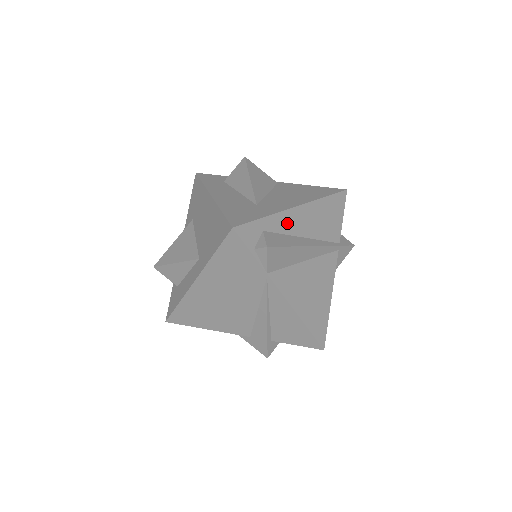
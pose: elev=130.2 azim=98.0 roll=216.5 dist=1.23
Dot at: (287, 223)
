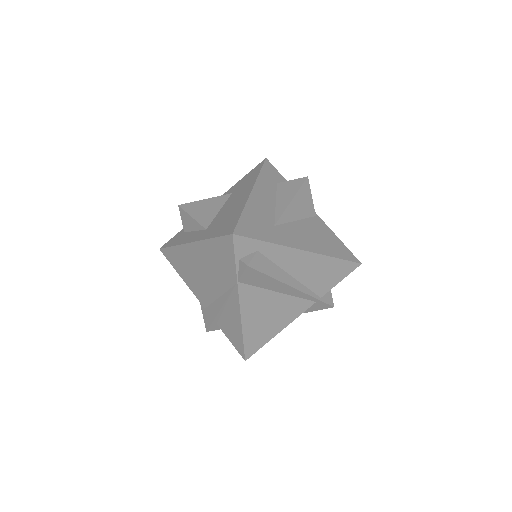
Dot at: (284, 257)
